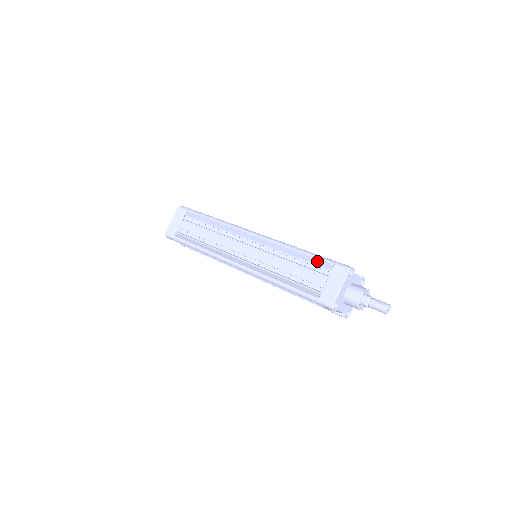
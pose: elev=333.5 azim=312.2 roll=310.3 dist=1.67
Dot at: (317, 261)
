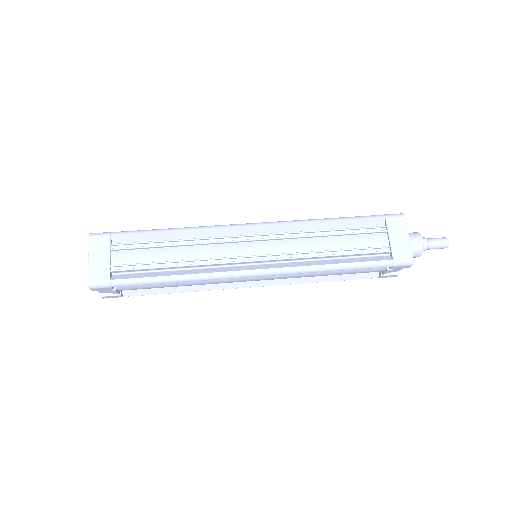
Dot at: (362, 223)
